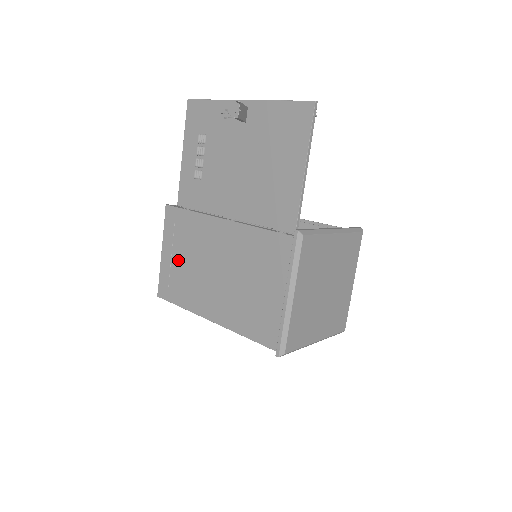
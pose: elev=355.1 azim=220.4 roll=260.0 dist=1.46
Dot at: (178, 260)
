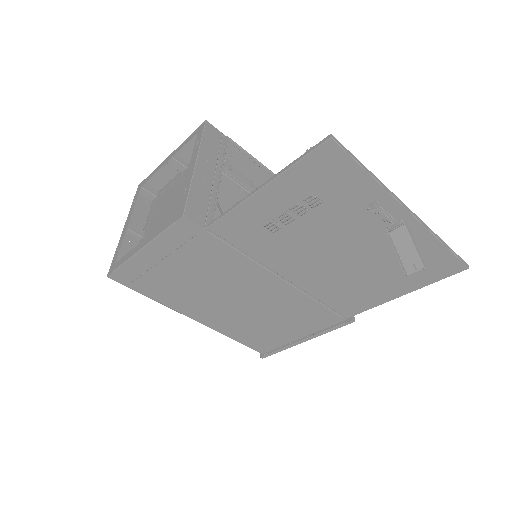
Dot at: (172, 269)
